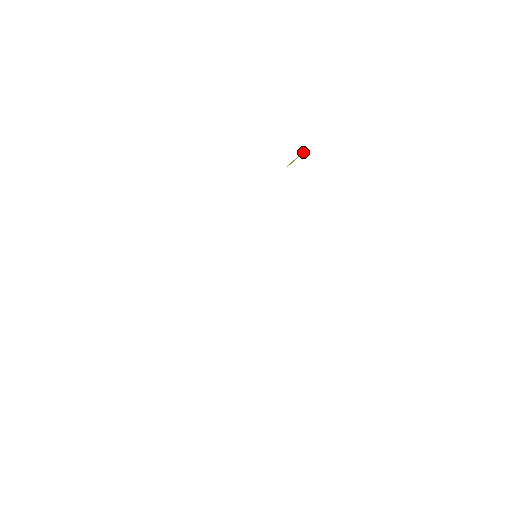
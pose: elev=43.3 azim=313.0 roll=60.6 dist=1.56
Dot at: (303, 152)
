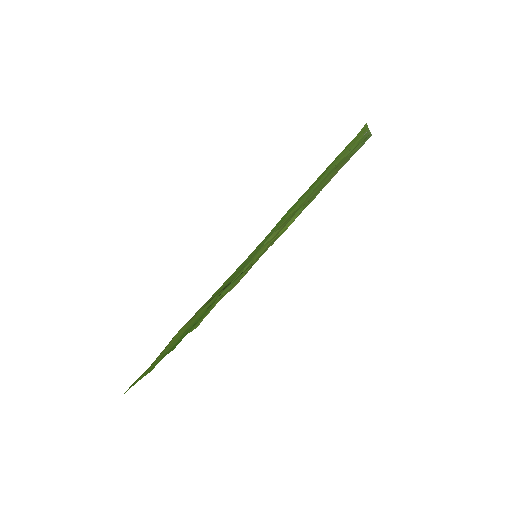
Dot at: (342, 166)
